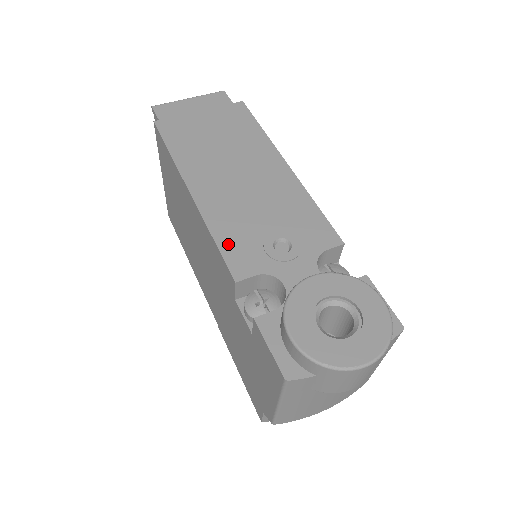
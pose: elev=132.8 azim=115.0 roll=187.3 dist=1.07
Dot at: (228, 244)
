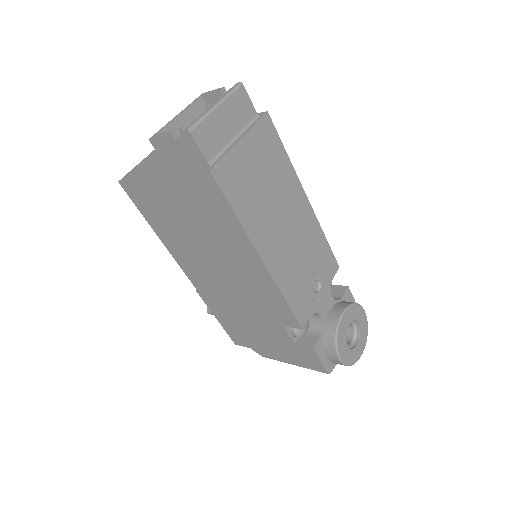
Dot at: (294, 301)
